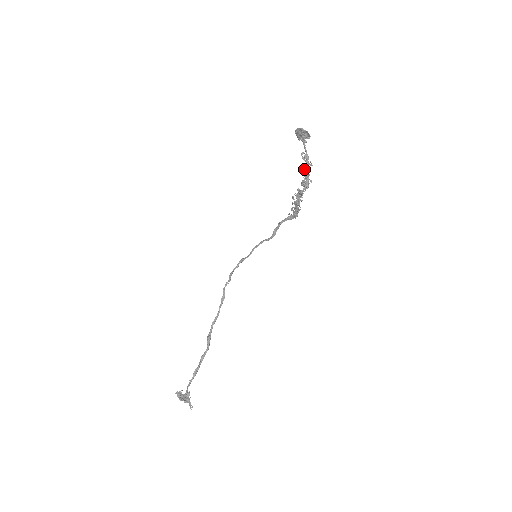
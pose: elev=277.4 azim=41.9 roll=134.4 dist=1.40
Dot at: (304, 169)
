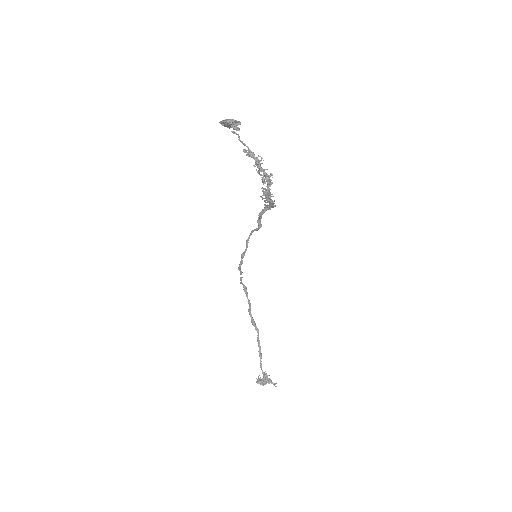
Dot at: (256, 165)
